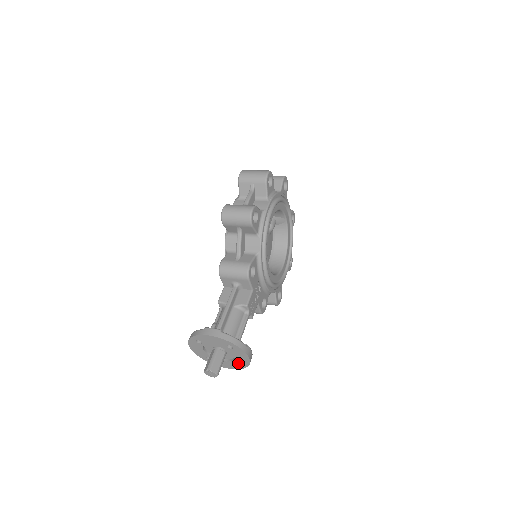
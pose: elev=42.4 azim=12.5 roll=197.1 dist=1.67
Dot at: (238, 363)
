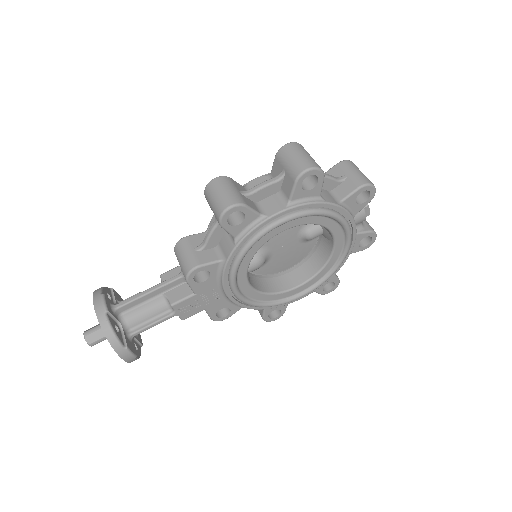
Dot at: occluded
